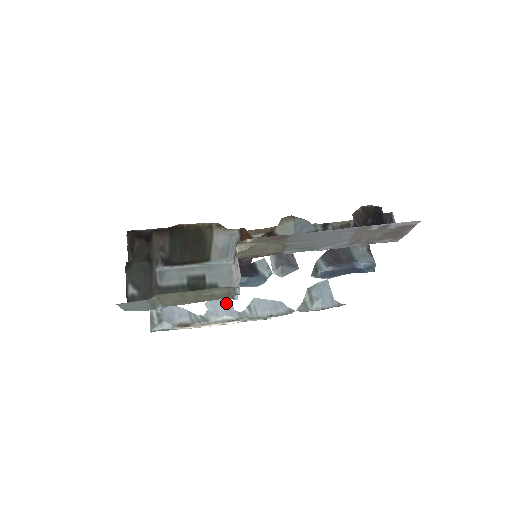
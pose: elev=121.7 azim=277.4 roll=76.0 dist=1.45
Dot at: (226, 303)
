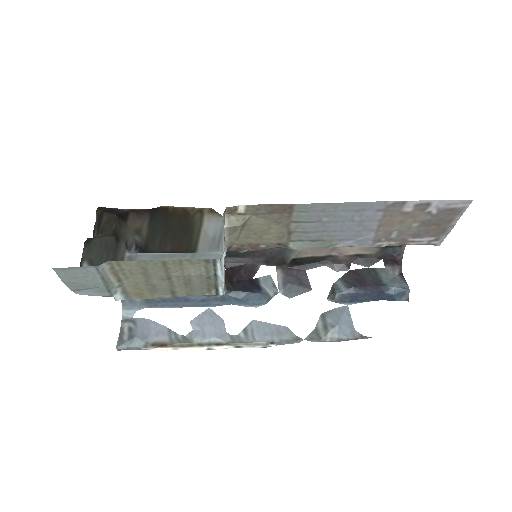
Dot at: (217, 323)
